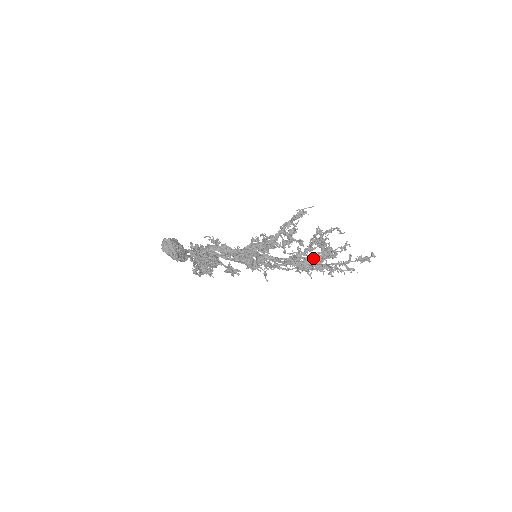
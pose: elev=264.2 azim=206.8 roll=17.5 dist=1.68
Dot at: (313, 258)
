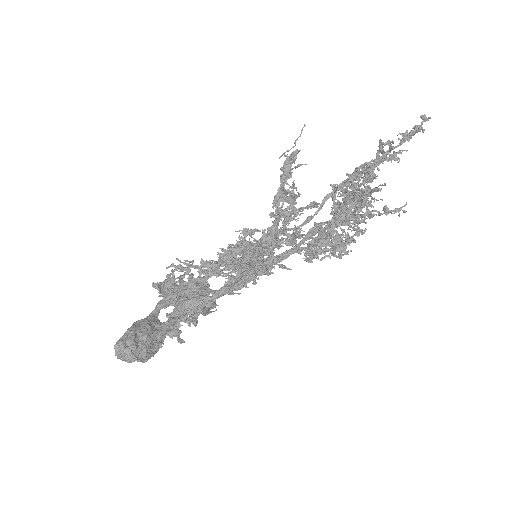
Dot at: (347, 229)
